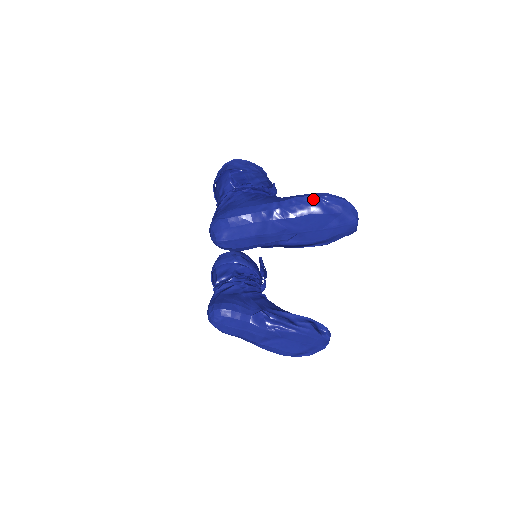
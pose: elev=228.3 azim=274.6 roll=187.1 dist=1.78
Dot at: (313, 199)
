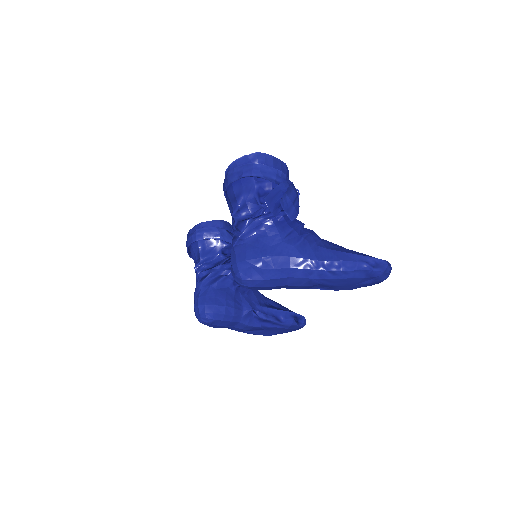
Dot at: (361, 266)
